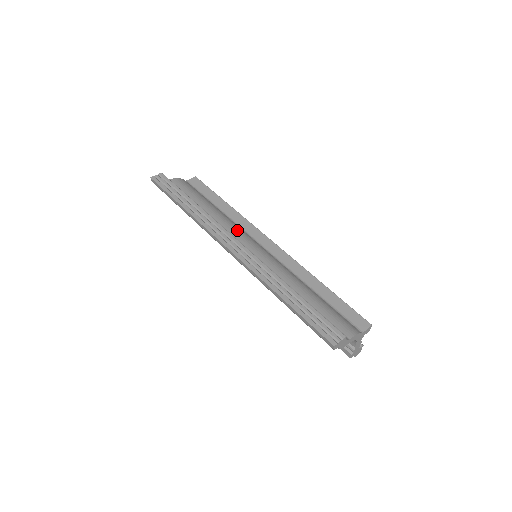
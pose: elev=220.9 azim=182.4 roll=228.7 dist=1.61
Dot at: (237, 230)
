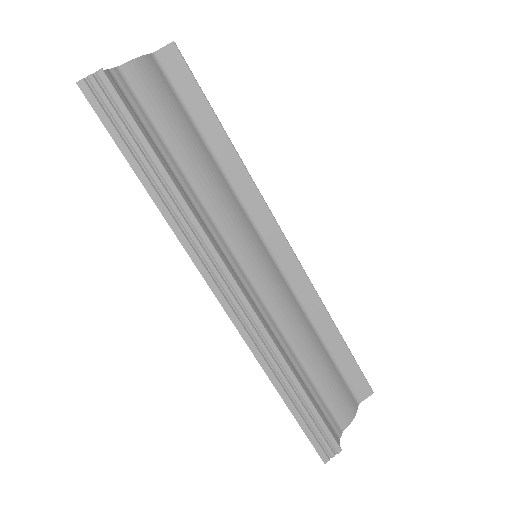
Dot at: (237, 228)
